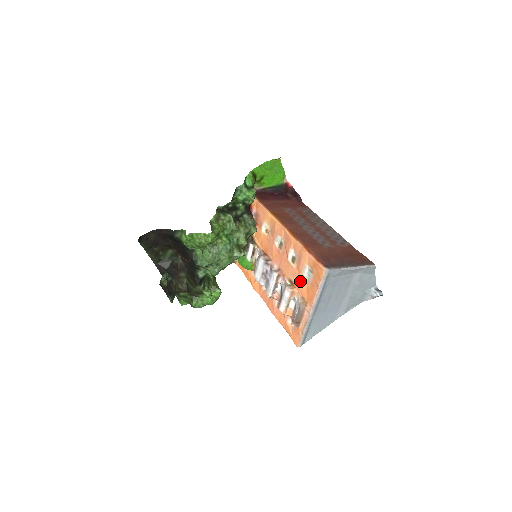
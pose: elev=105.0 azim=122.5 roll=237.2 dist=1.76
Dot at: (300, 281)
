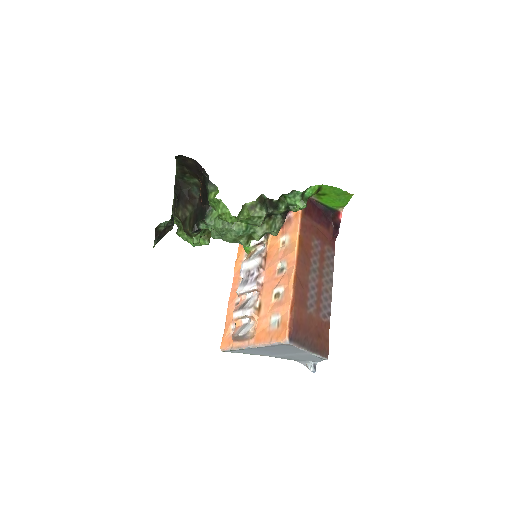
Dot at: (265, 317)
